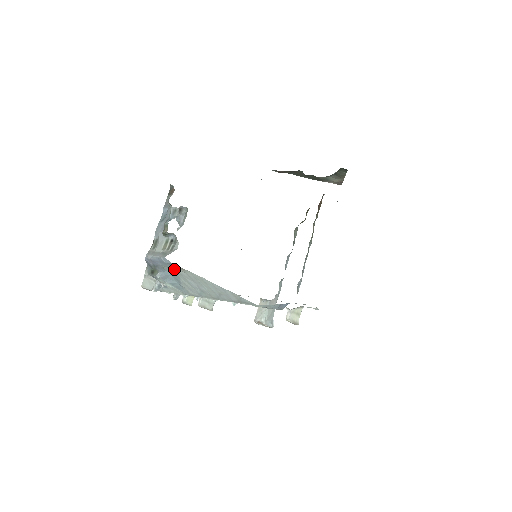
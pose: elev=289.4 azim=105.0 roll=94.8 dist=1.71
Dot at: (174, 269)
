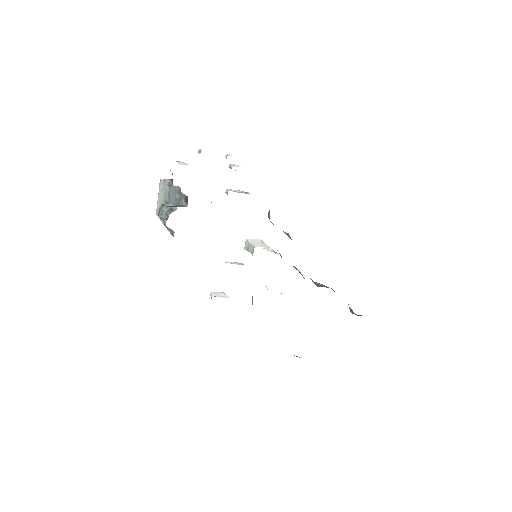
Dot at: occluded
